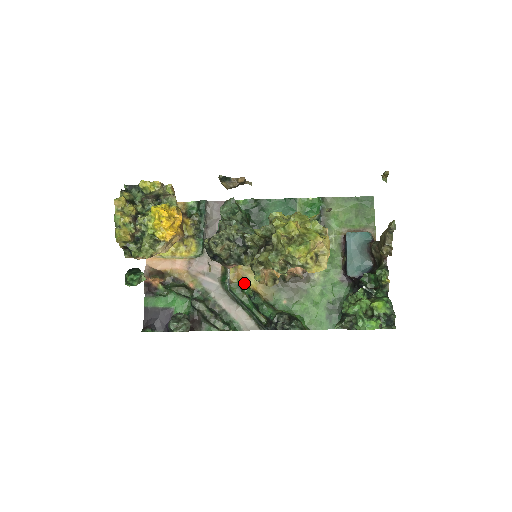
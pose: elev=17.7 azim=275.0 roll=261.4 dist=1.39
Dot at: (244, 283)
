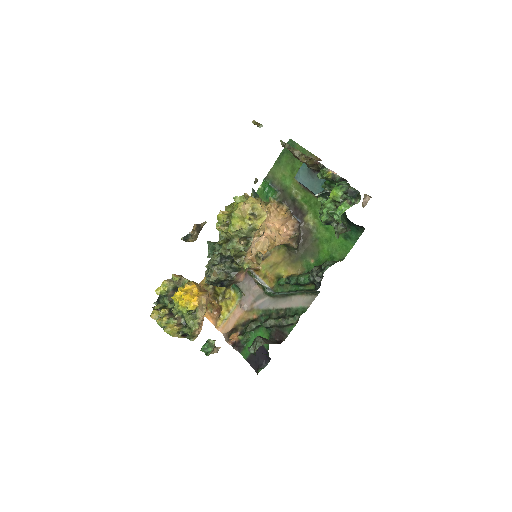
Dot at: occluded
